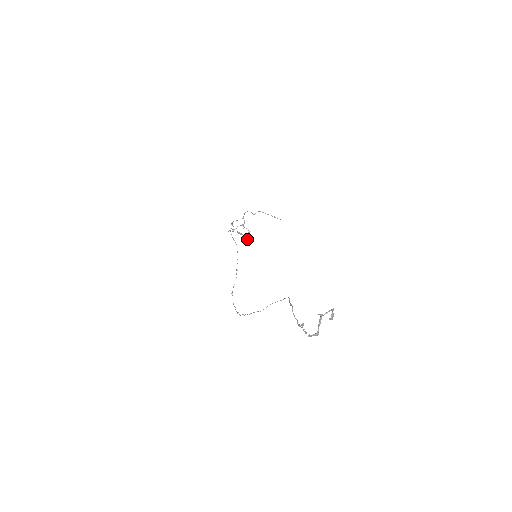
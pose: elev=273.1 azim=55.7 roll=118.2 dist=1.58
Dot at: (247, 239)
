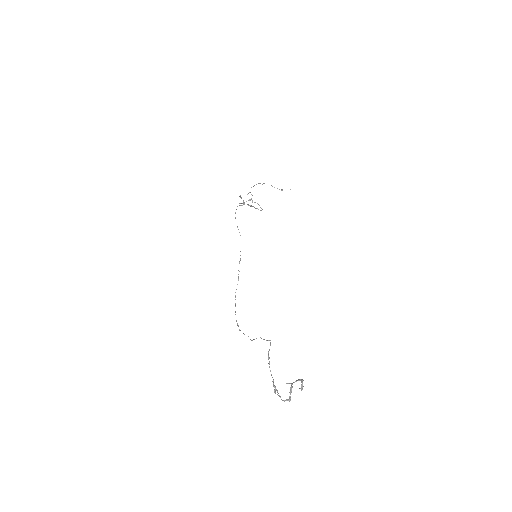
Dot at: occluded
